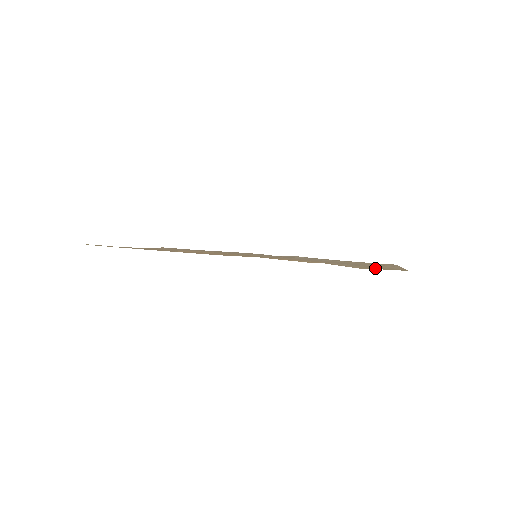
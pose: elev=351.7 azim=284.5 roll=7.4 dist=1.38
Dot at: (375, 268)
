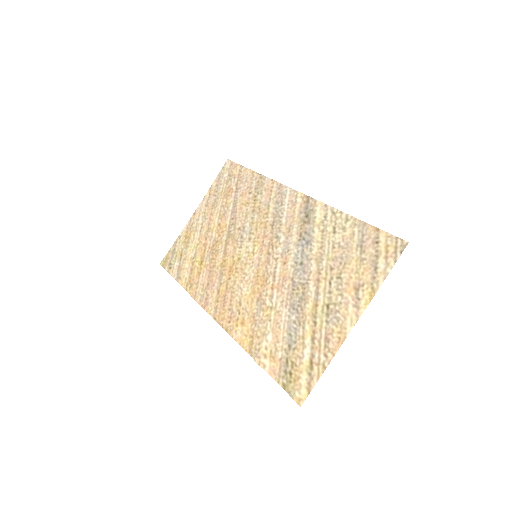
Dot at: (287, 379)
